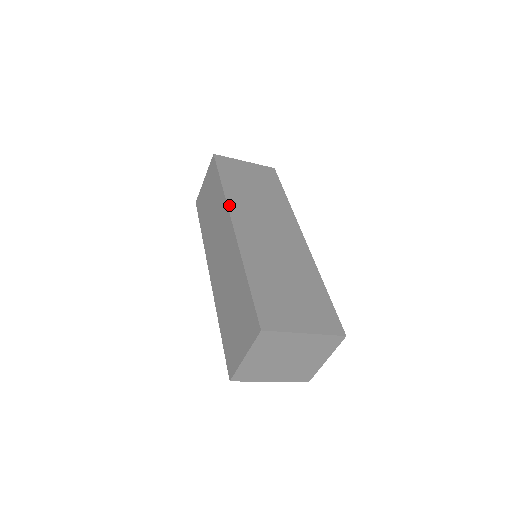
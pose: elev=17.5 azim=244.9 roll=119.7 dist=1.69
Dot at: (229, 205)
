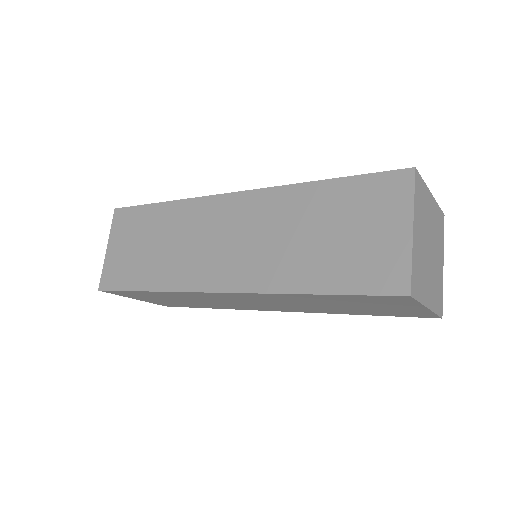
Dot at: (201, 198)
